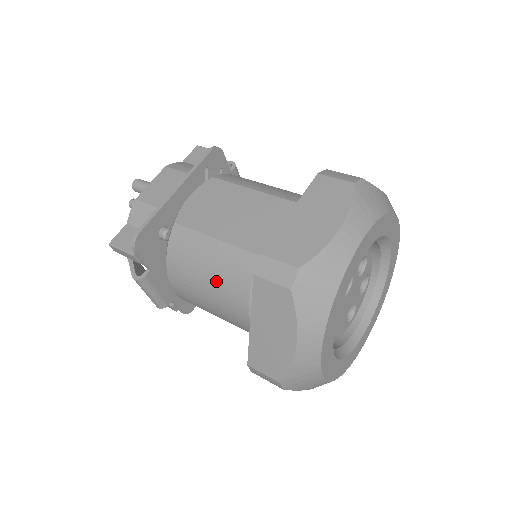
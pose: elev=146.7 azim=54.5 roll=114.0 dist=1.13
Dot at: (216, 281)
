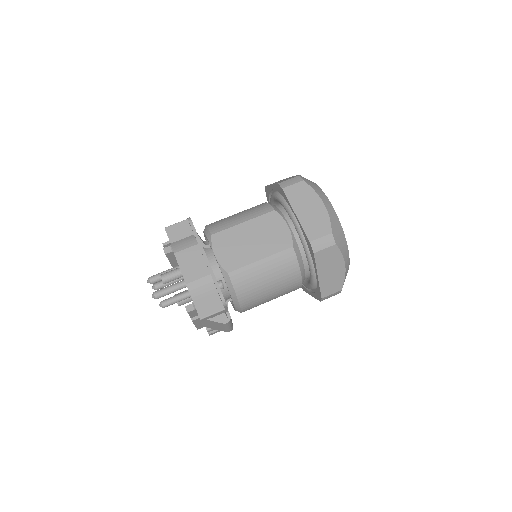
Dot at: (276, 279)
